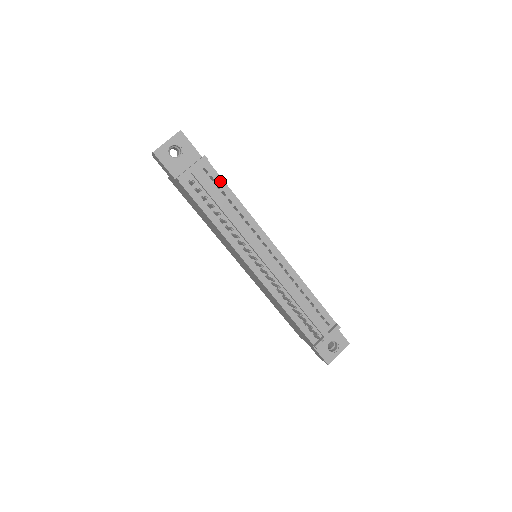
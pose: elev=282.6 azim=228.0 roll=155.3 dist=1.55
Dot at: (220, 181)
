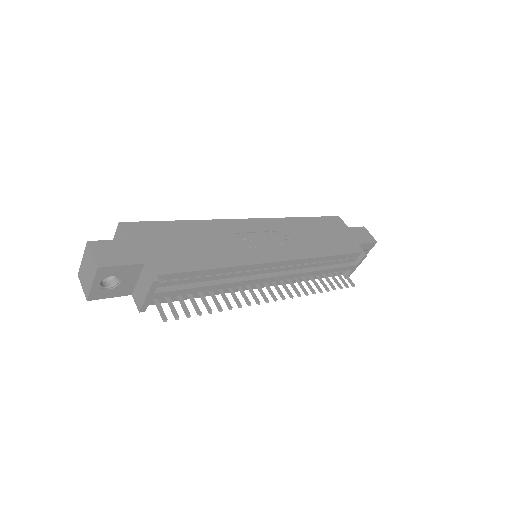
Dot at: (186, 275)
